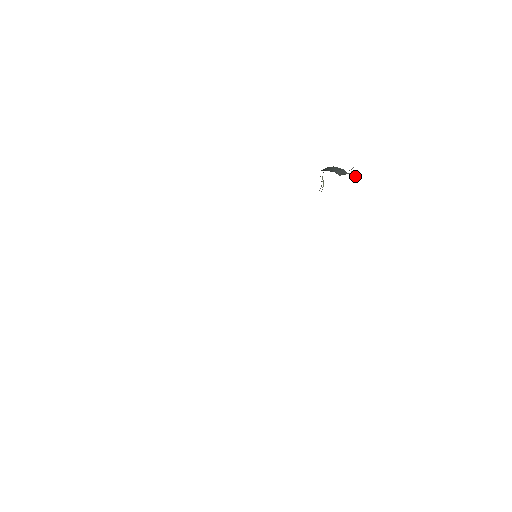
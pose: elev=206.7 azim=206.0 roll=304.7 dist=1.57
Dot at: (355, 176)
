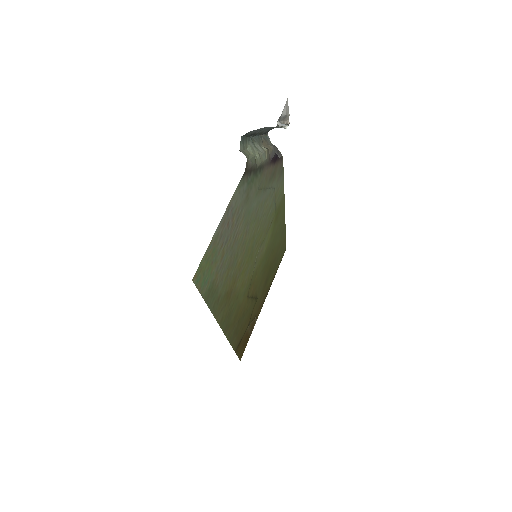
Dot at: (286, 126)
